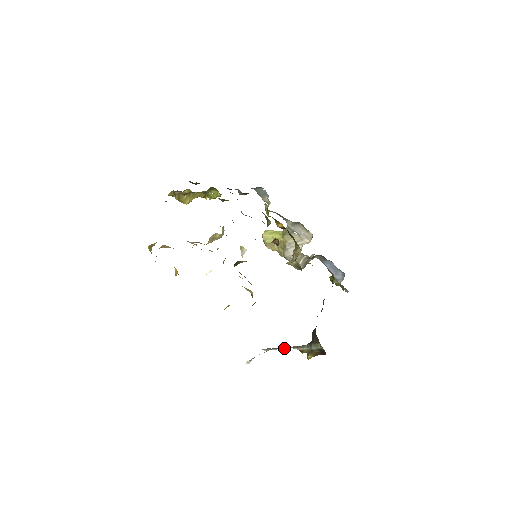
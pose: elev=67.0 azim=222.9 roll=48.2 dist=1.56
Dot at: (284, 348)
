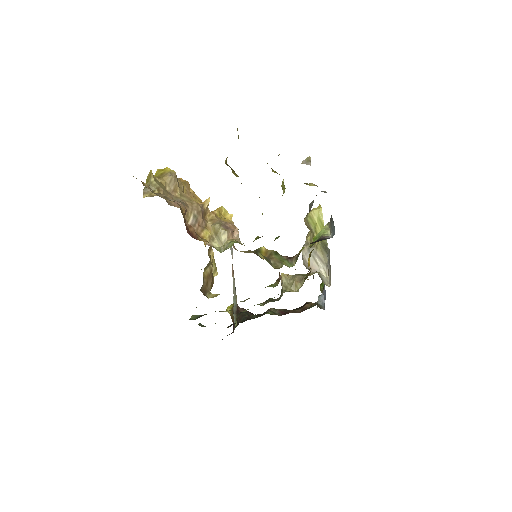
Dot at: (232, 270)
